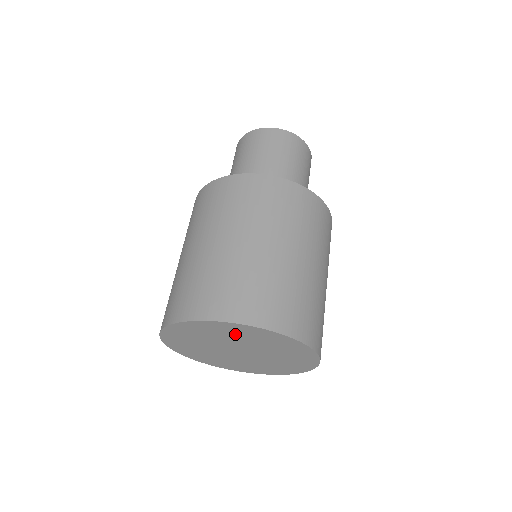
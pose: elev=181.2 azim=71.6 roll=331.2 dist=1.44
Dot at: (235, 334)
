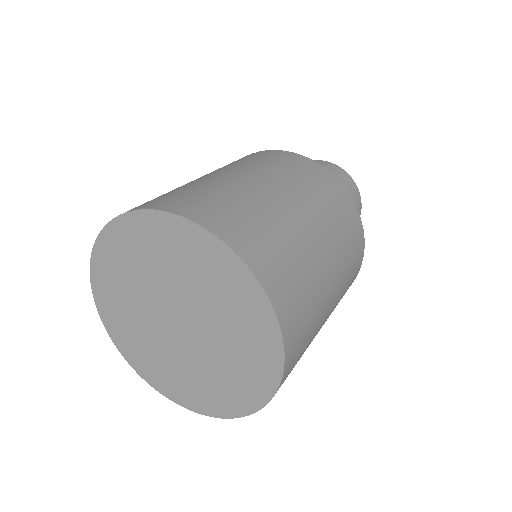
Dot at: (163, 253)
